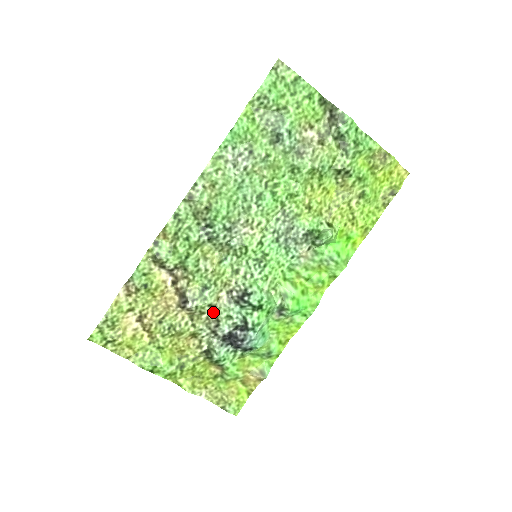
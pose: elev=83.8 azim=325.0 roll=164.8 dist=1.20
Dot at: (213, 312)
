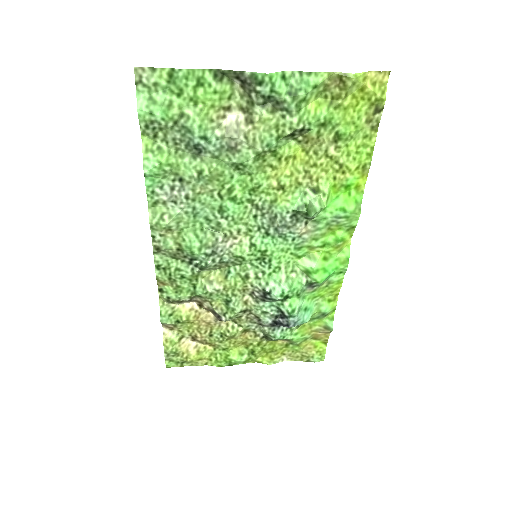
Dot at: (249, 312)
